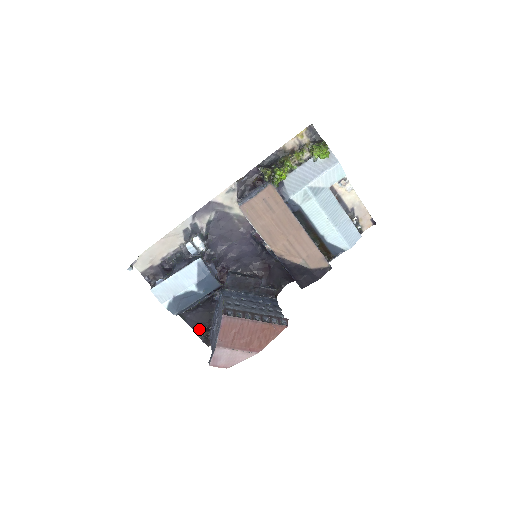
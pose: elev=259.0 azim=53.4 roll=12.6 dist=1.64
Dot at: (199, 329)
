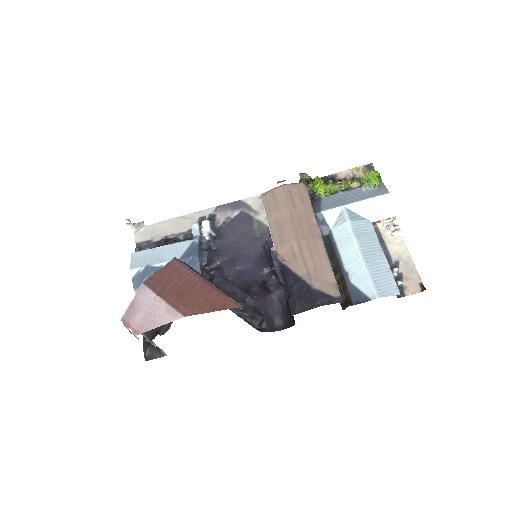
Dot at: (150, 332)
